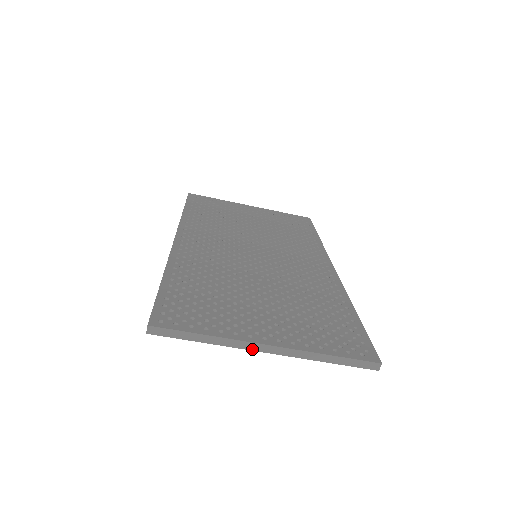
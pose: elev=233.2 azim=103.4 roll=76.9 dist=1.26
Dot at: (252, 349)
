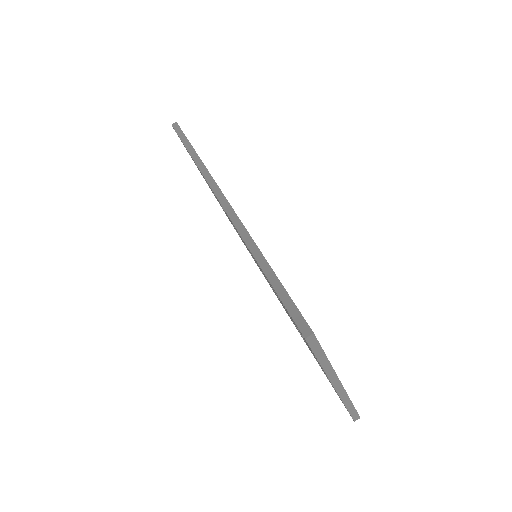
Dot at: (332, 381)
